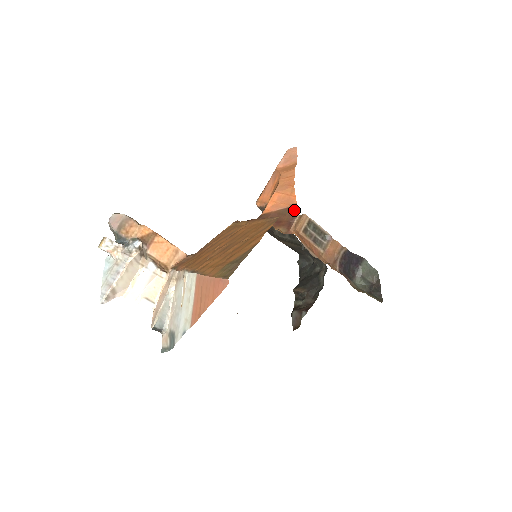
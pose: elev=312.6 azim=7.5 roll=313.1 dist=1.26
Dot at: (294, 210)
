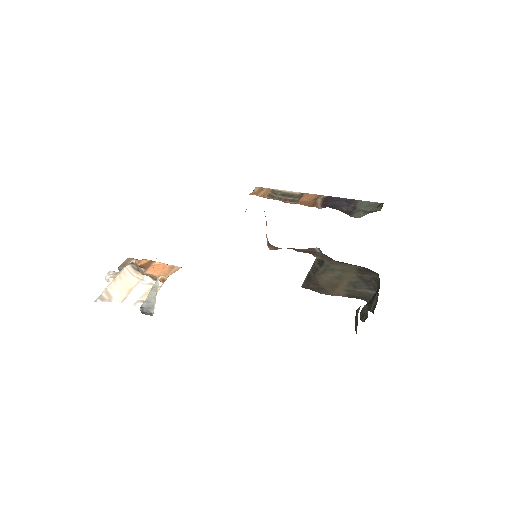
Dot at: occluded
